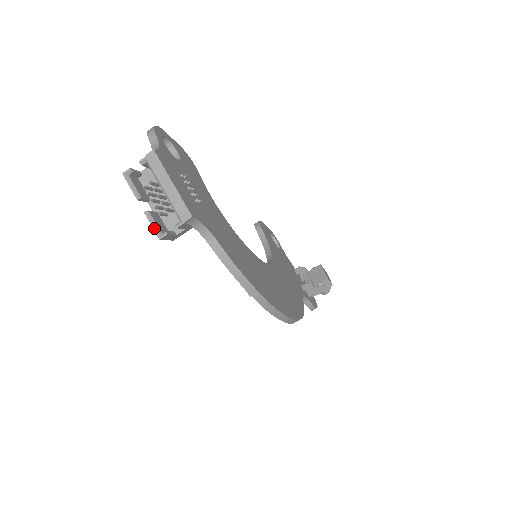
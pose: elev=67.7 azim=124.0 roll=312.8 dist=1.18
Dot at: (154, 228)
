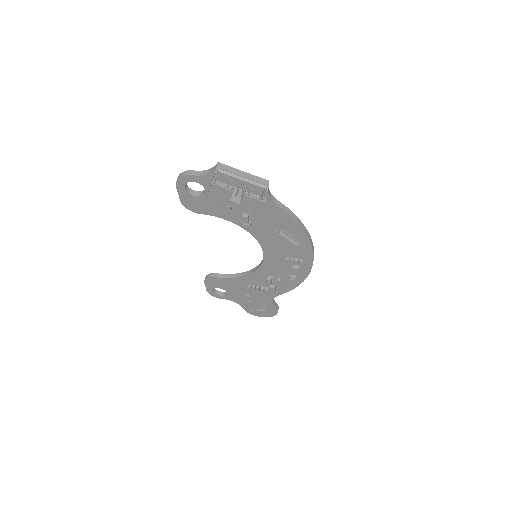
Dot at: (257, 199)
